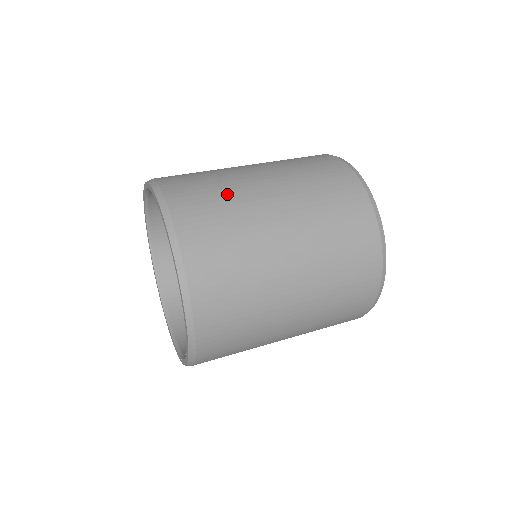
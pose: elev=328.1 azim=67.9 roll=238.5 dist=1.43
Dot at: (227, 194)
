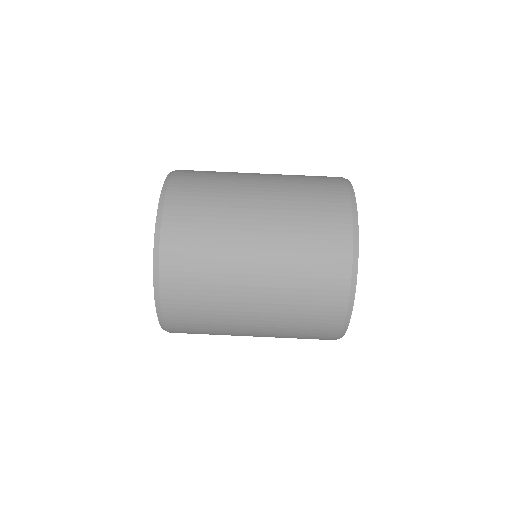
Dot at: (214, 279)
